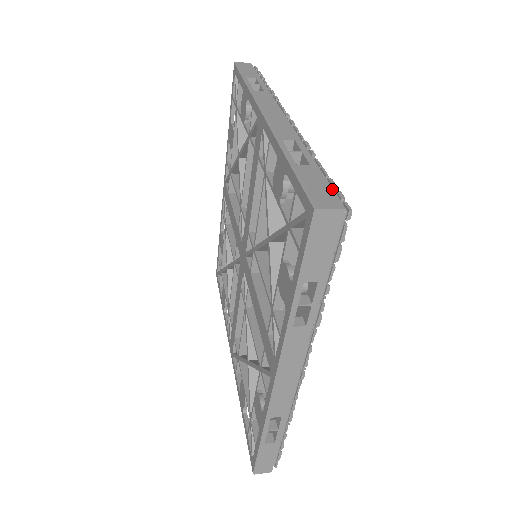
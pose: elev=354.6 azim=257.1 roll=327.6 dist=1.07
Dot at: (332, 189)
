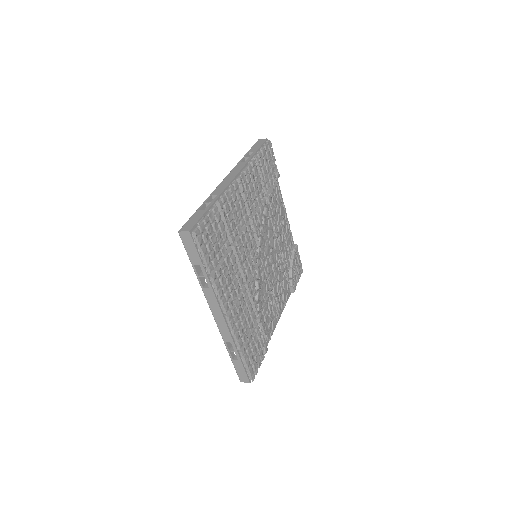
Dot at: (197, 222)
